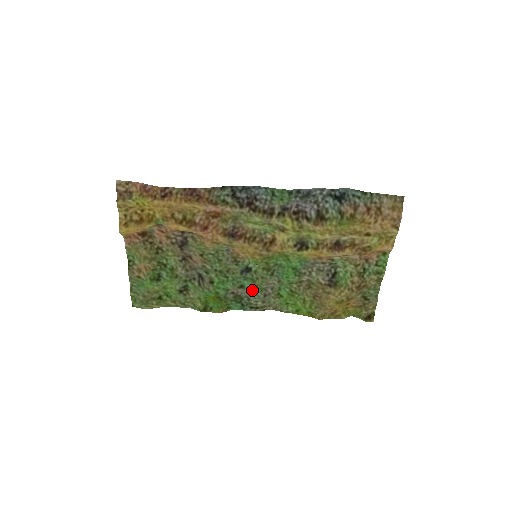
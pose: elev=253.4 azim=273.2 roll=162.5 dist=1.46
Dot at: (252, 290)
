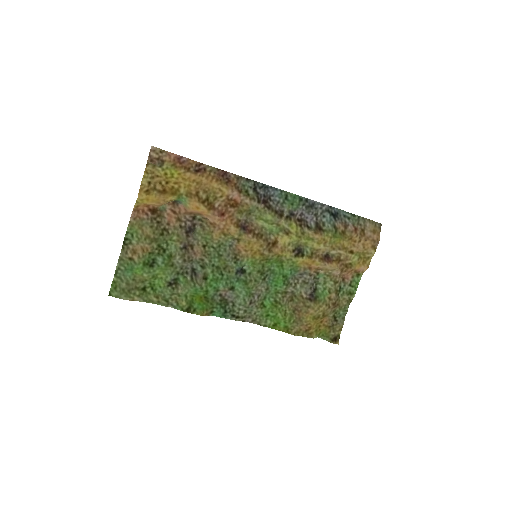
Dot at: (241, 294)
